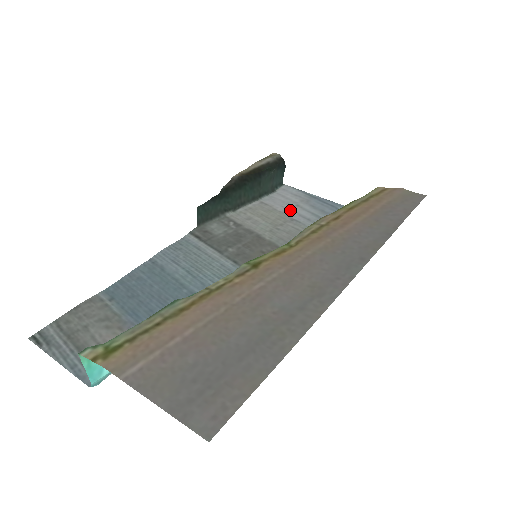
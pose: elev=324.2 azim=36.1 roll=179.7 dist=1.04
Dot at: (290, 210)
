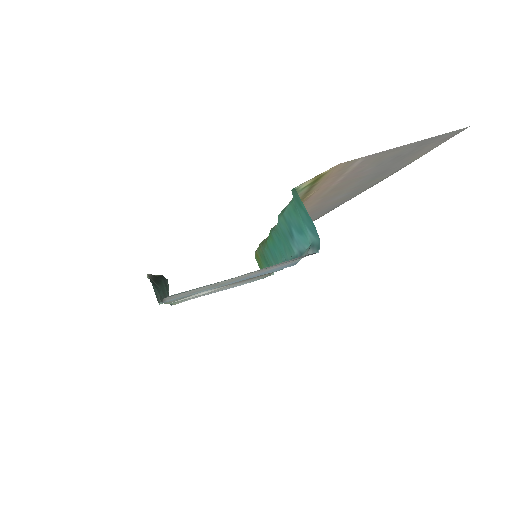
Dot at: occluded
